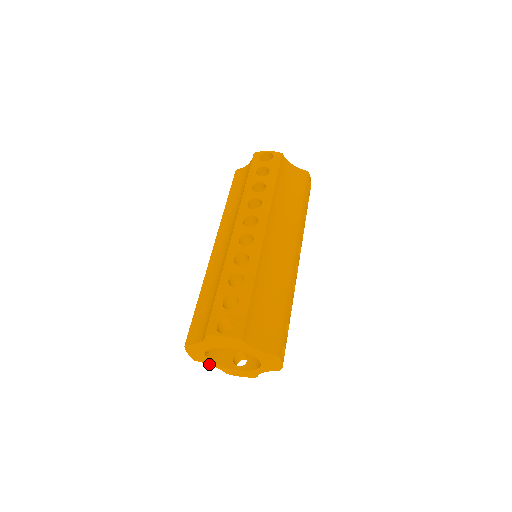
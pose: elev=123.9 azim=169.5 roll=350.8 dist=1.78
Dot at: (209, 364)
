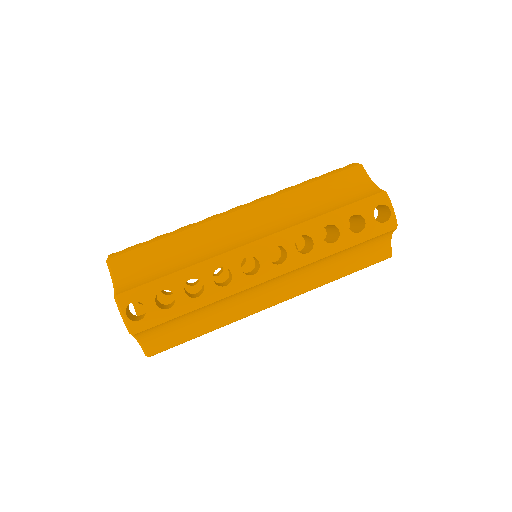
Dot at: occluded
